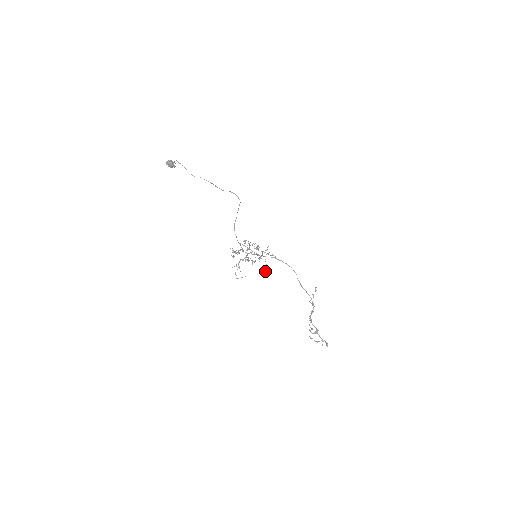
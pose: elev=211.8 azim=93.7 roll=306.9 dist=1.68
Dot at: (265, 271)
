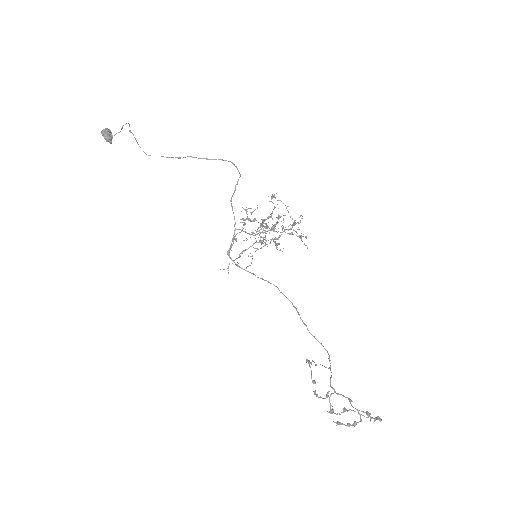
Dot at: (304, 244)
